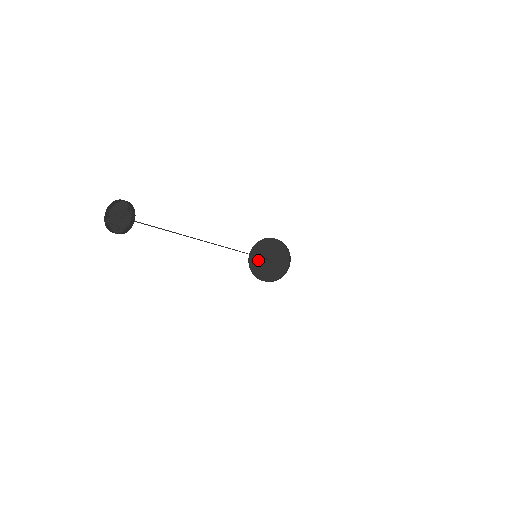
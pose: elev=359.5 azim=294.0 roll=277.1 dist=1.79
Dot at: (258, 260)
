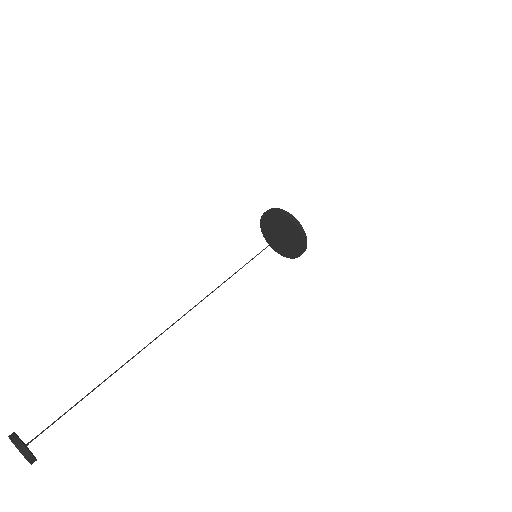
Dot at: (270, 230)
